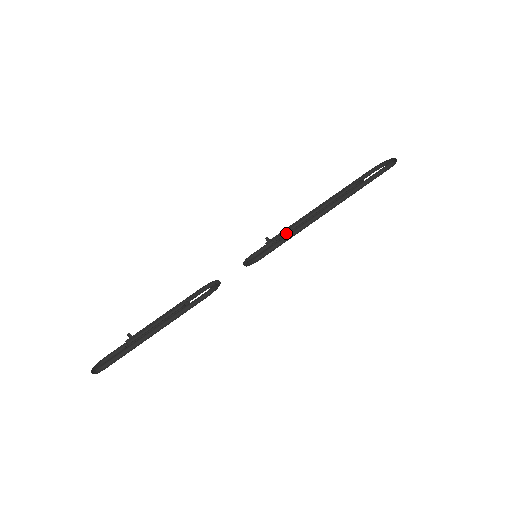
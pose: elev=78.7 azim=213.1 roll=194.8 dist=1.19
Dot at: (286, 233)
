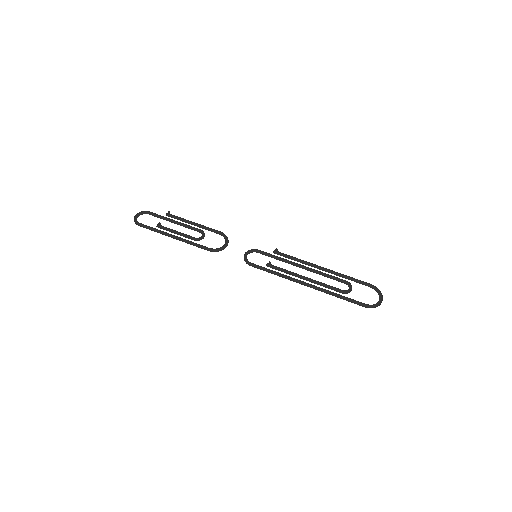
Dot at: (279, 267)
